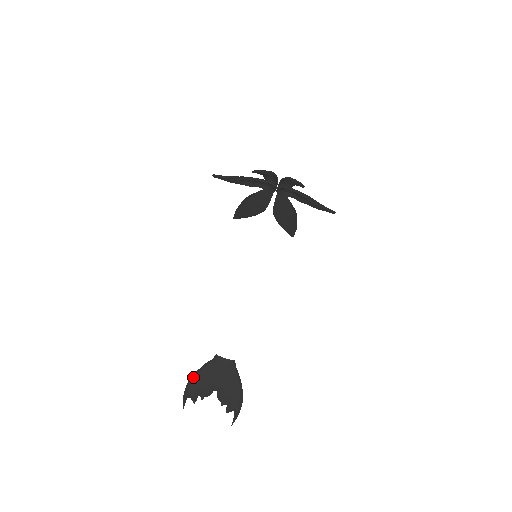
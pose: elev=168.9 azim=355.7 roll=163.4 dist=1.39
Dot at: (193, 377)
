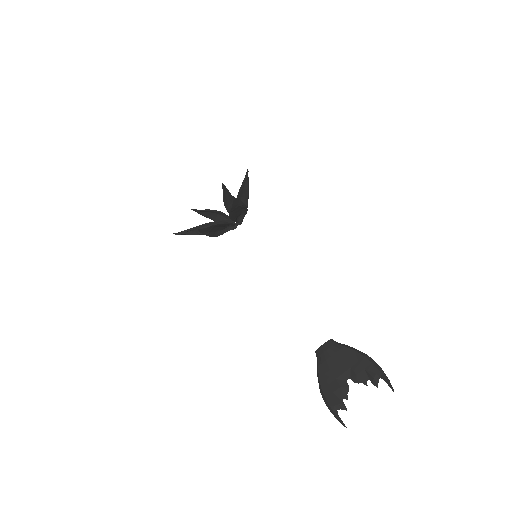
Dot at: (320, 389)
